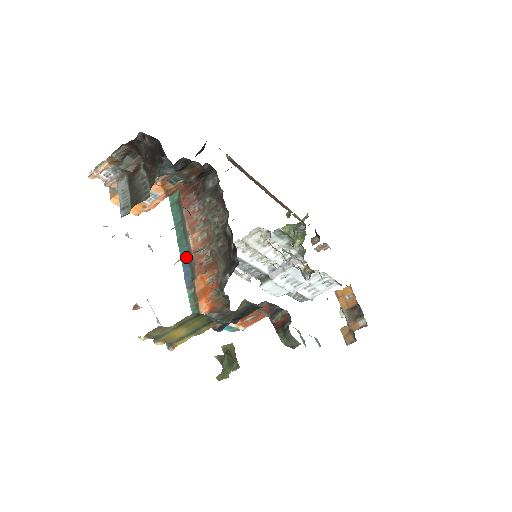
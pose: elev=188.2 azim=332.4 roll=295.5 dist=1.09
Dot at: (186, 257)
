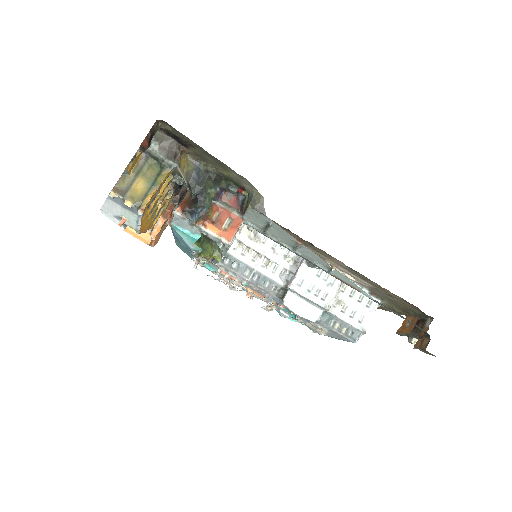
Dot at: occluded
